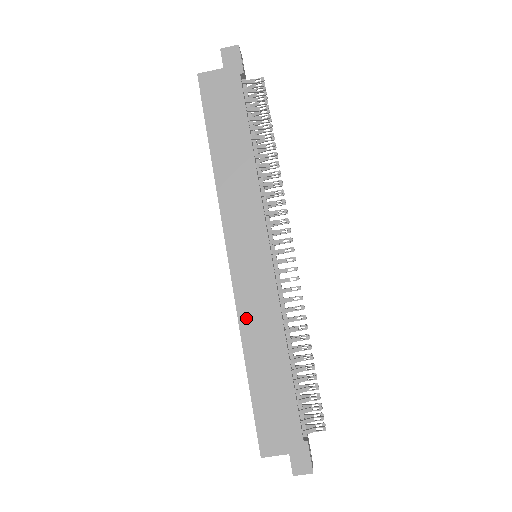
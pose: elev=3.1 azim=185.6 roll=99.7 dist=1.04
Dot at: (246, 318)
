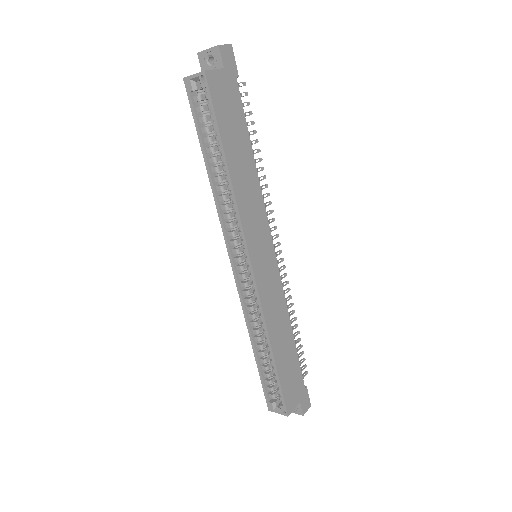
Dot at: (268, 313)
